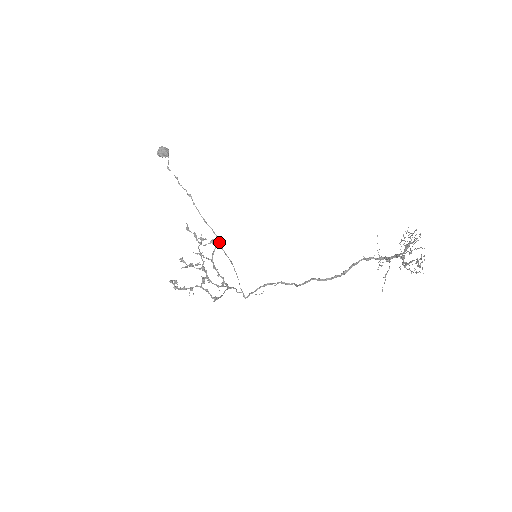
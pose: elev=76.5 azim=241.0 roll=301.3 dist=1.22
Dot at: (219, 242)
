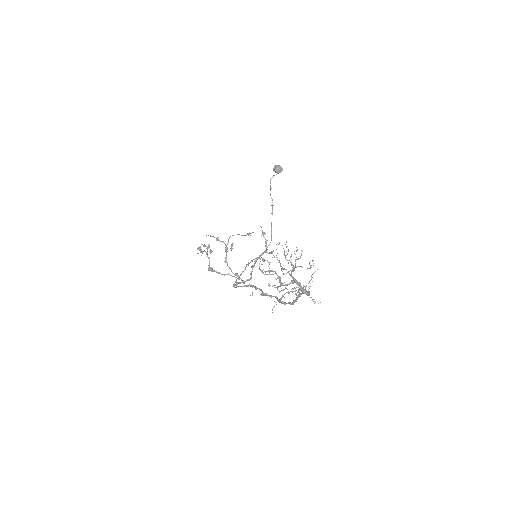
Dot at: (266, 248)
